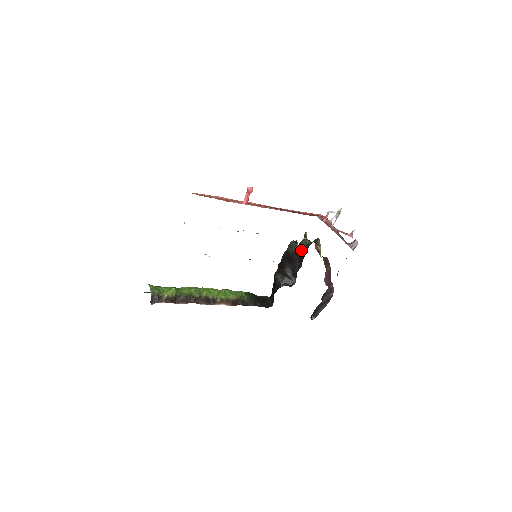
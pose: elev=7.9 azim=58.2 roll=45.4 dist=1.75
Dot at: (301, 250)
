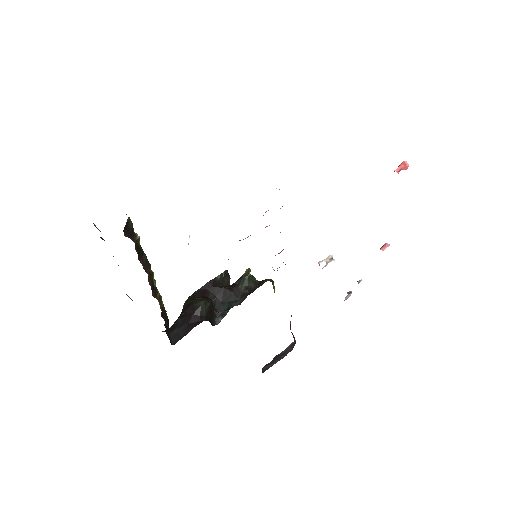
Dot at: (244, 284)
